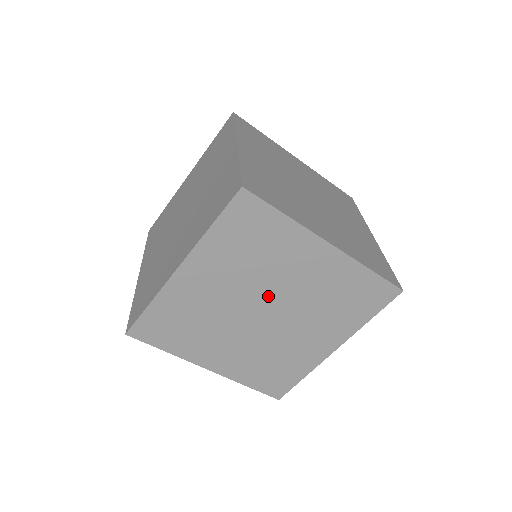
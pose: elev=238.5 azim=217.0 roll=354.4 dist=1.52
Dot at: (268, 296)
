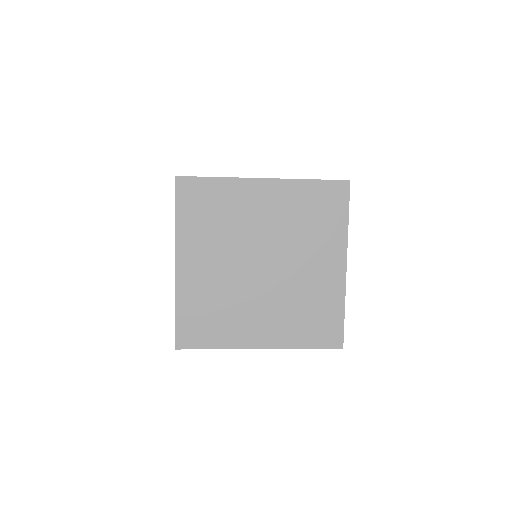
Dot at: occluded
